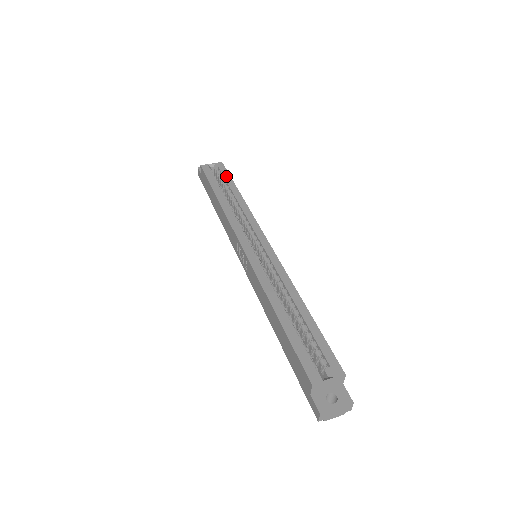
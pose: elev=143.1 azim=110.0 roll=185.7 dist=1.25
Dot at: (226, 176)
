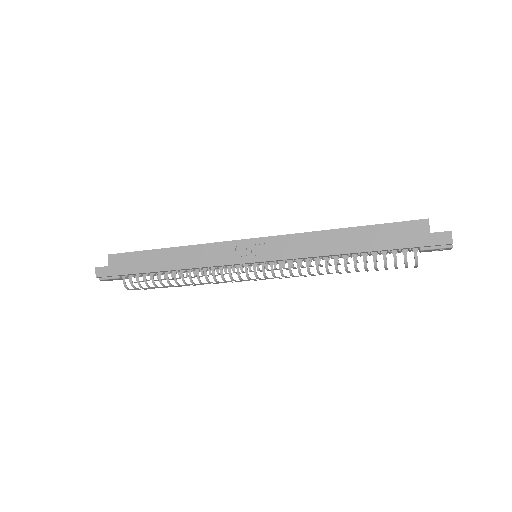
Dot at: occluded
